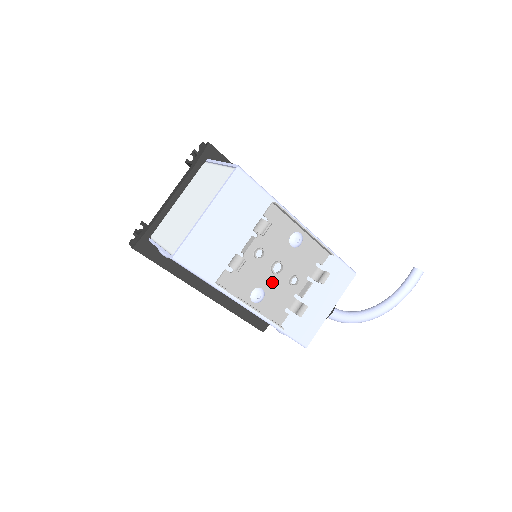
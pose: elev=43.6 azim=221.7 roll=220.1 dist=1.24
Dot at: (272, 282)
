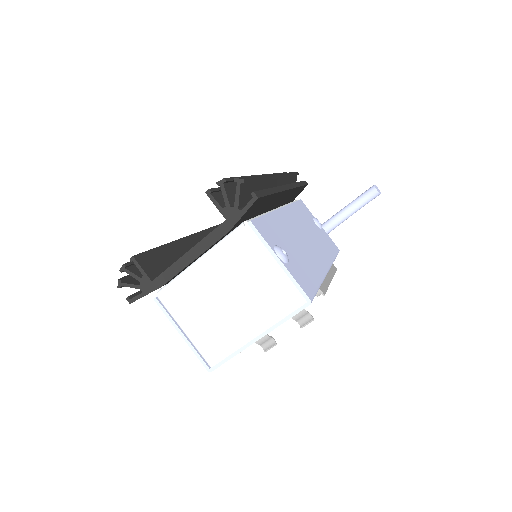
Dot at: occluded
